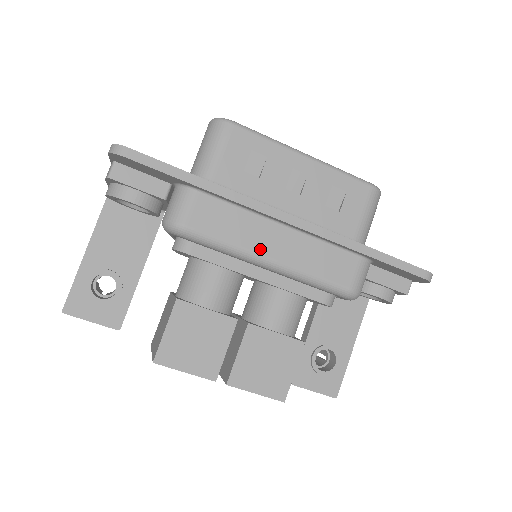
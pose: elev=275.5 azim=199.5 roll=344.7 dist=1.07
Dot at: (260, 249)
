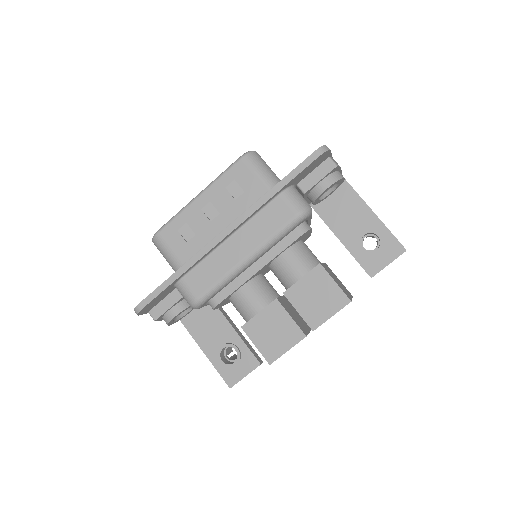
Dot at: (235, 262)
